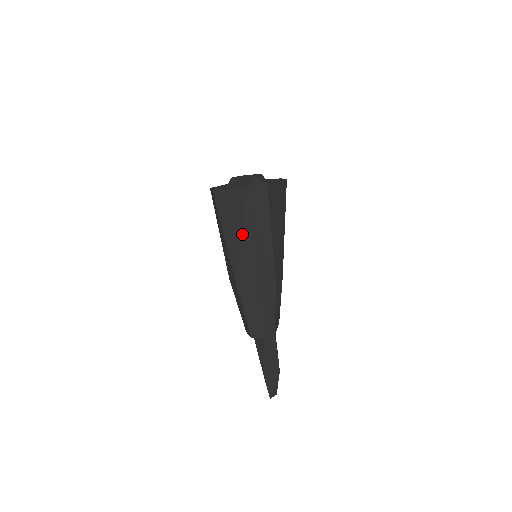
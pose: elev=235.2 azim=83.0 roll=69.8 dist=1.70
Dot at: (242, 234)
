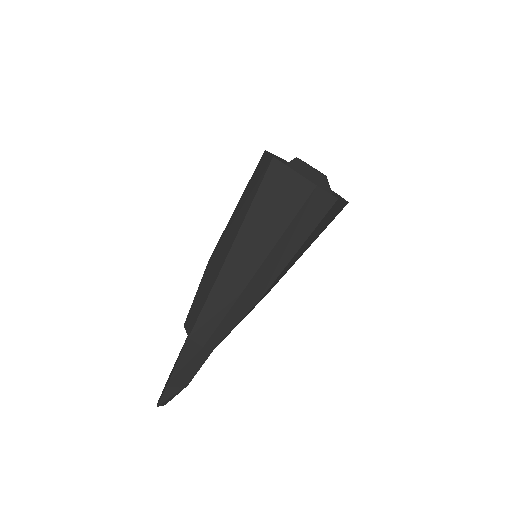
Dot at: (271, 229)
